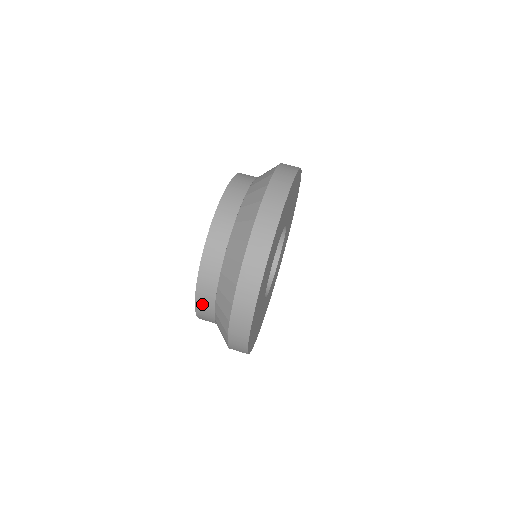
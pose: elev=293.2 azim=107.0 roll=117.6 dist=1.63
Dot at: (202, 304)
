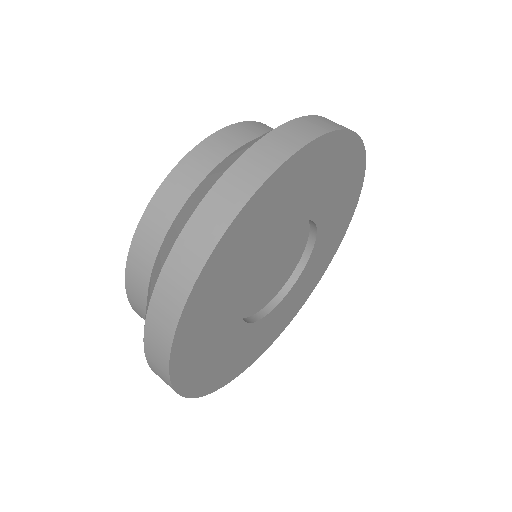
Dot at: (148, 227)
